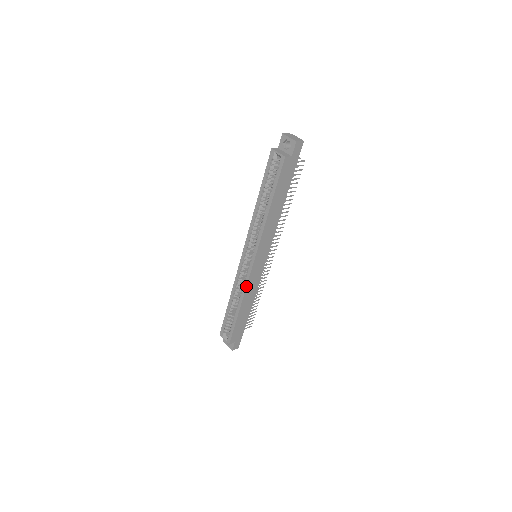
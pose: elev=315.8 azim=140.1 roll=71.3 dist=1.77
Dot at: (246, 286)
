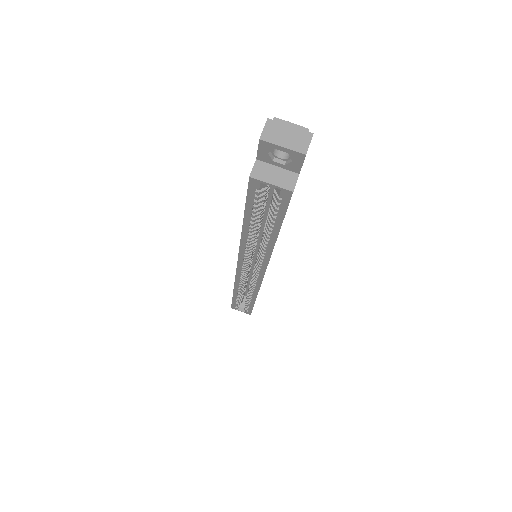
Dot at: (259, 289)
